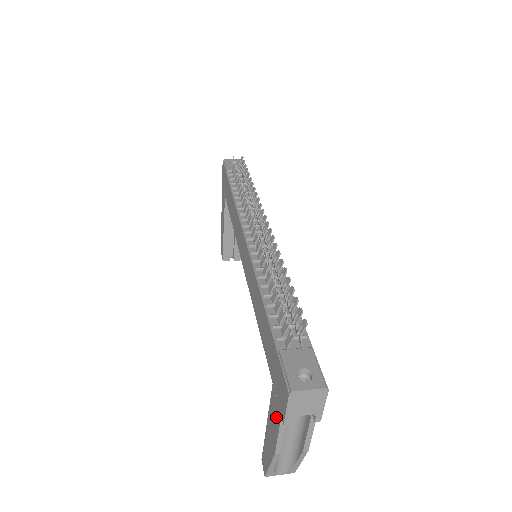
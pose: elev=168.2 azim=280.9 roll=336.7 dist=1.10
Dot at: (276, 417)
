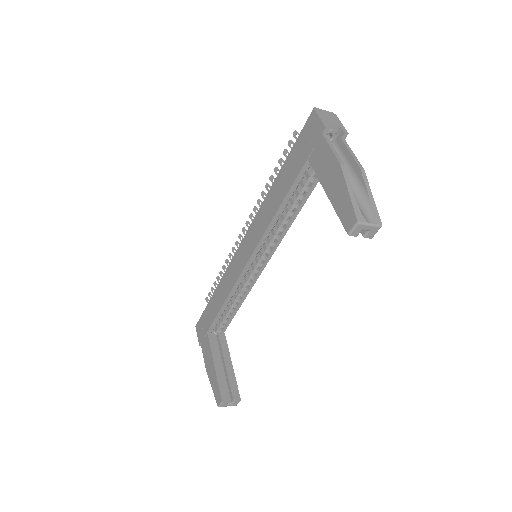
Dot at: (322, 150)
